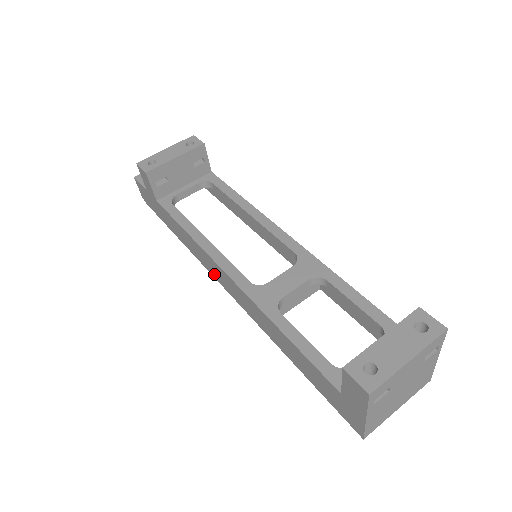
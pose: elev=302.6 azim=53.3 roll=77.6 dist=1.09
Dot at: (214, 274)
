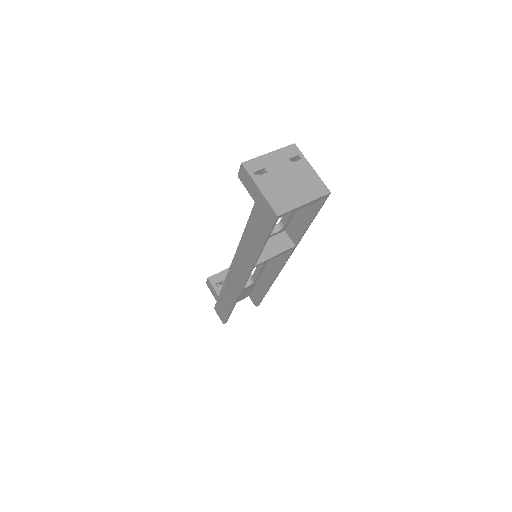
Dot at: (239, 285)
